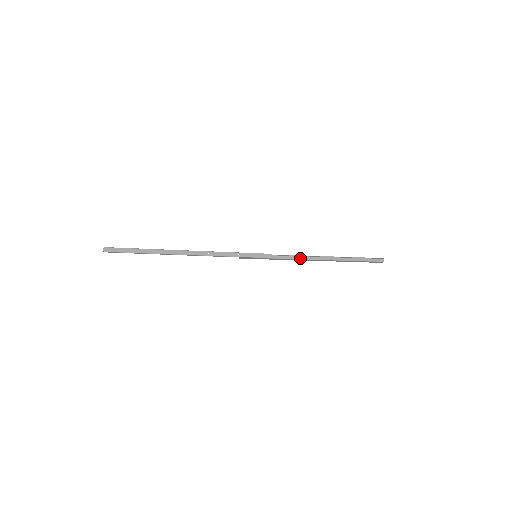
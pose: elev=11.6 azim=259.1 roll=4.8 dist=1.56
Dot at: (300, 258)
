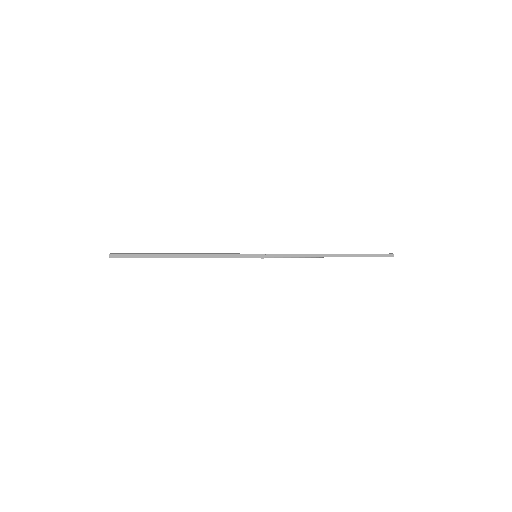
Dot at: (302, 256)
